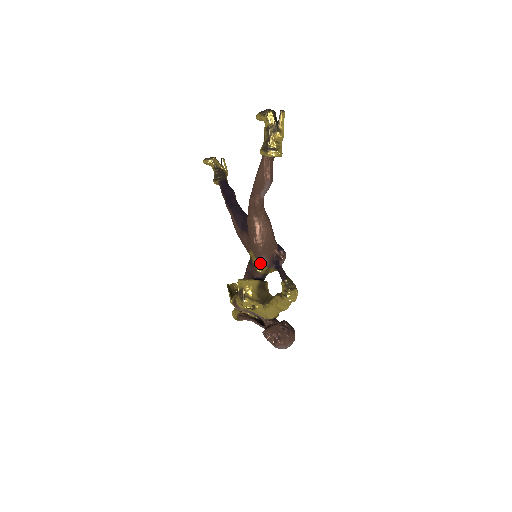
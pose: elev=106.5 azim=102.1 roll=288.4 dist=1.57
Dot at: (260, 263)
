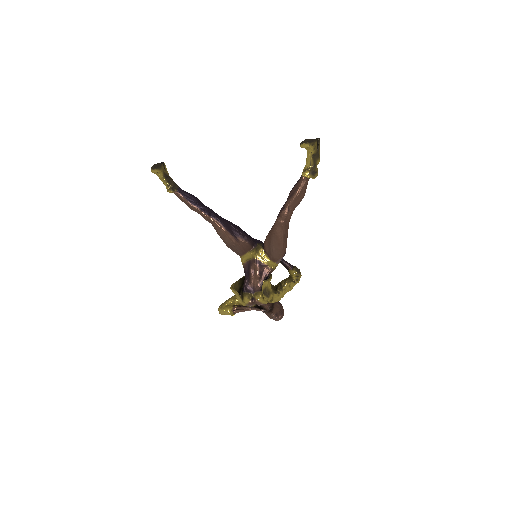
Dot at: (278, 262)
